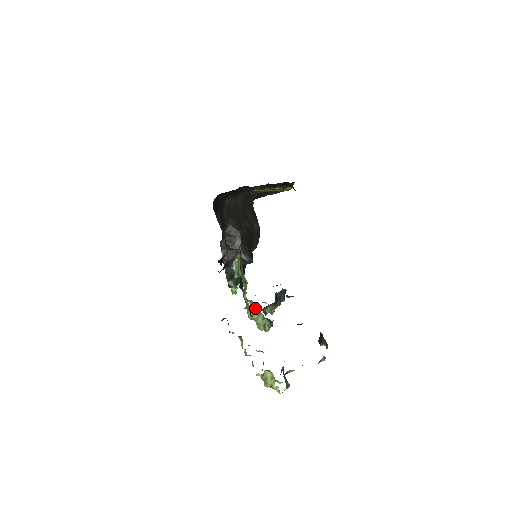
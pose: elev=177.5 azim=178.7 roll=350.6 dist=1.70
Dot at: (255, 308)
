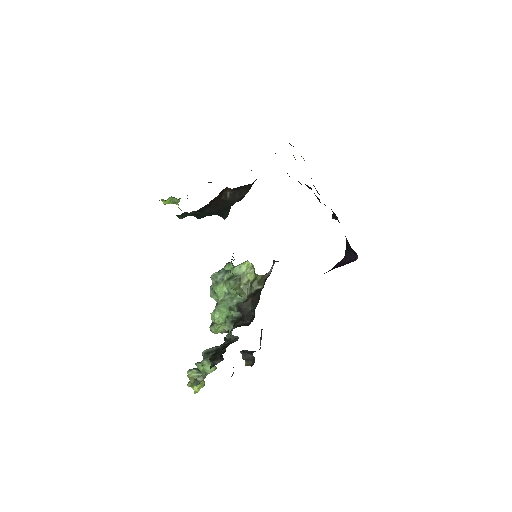
Dot at: (215, 299)
